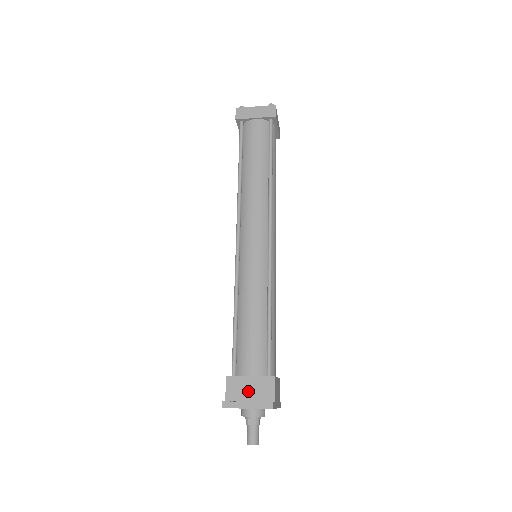
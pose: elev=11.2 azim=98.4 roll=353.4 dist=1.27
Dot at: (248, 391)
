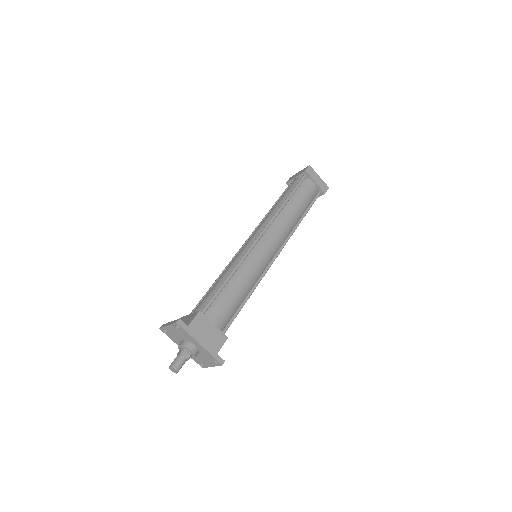
Dot at: occluded
